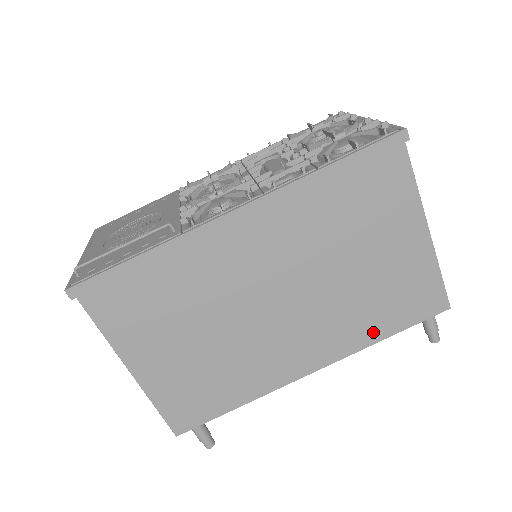
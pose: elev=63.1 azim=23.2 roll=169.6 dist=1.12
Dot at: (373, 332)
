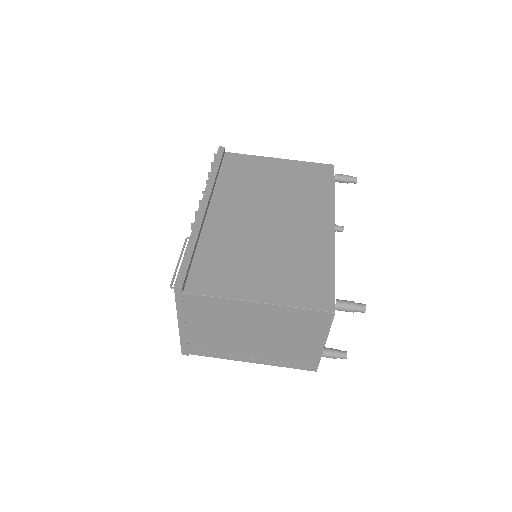
Dot at: (325, 194)
